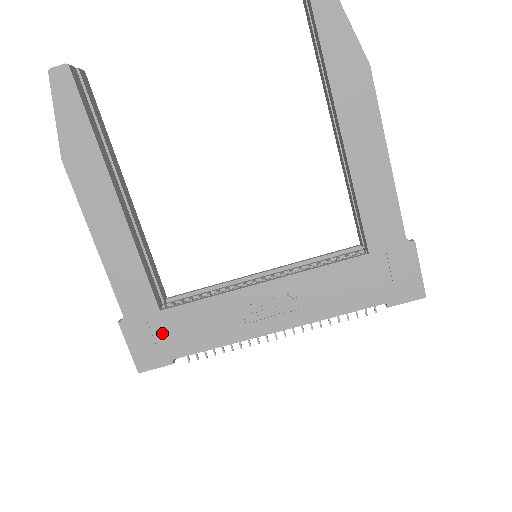
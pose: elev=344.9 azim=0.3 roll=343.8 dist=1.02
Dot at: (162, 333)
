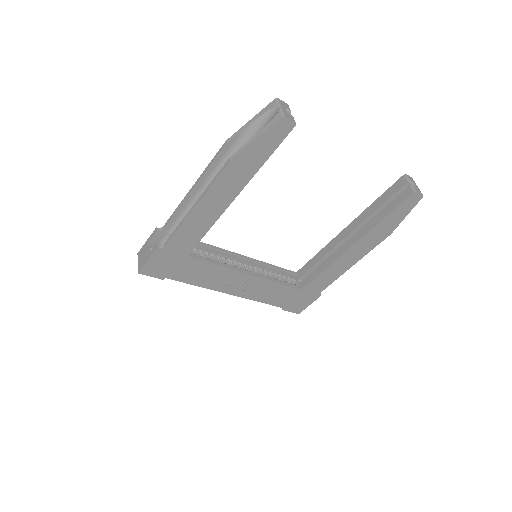
Dot at: (175, 265)
